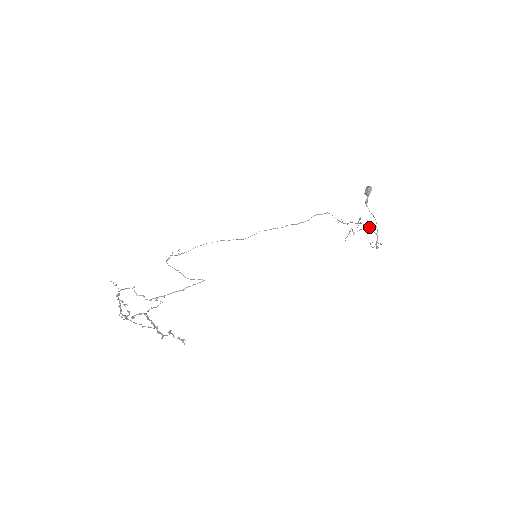
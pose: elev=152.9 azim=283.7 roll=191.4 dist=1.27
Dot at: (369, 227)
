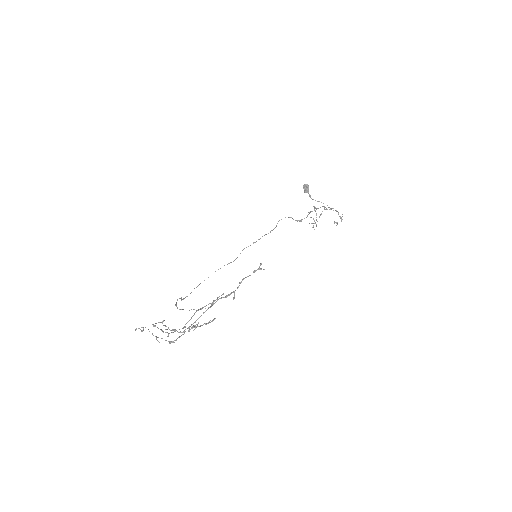
Dot at: occluded
